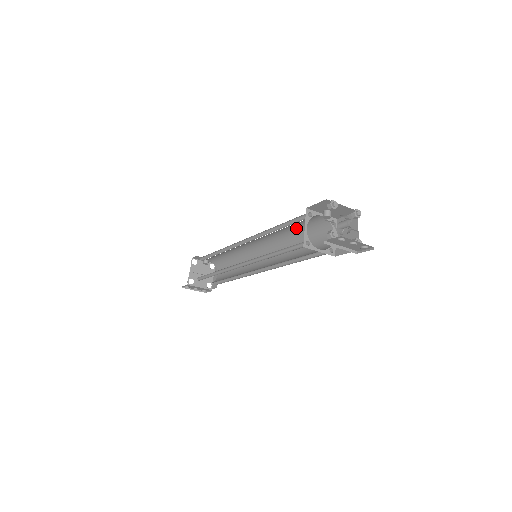
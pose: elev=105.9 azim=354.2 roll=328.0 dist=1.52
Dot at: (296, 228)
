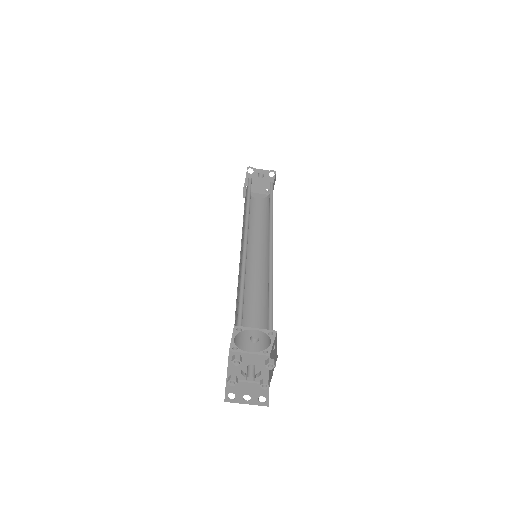
Dot at: occluded
